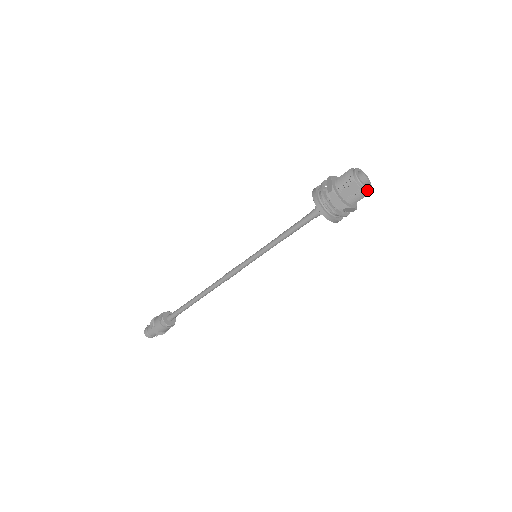
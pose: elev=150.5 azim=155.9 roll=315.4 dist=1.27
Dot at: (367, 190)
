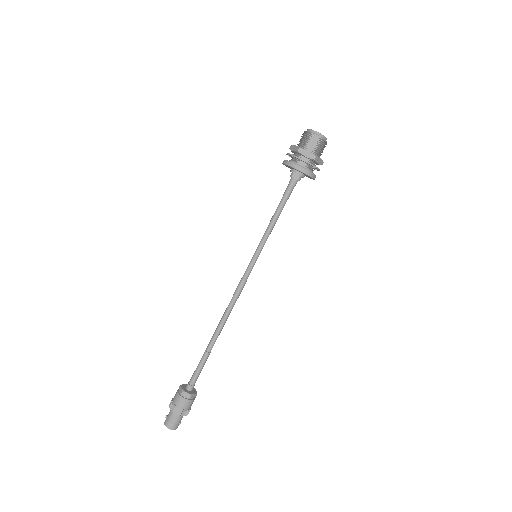
Dot at: (325, 138)
